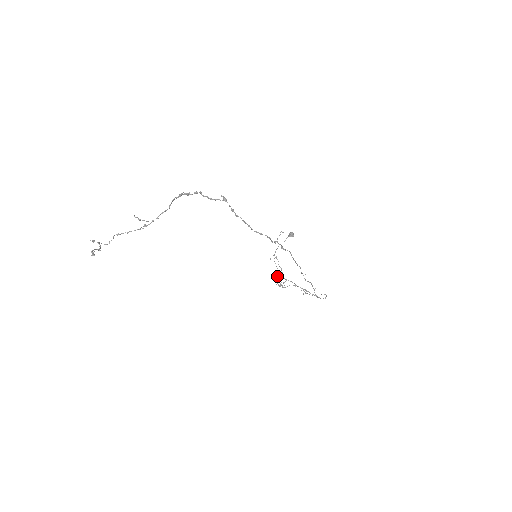
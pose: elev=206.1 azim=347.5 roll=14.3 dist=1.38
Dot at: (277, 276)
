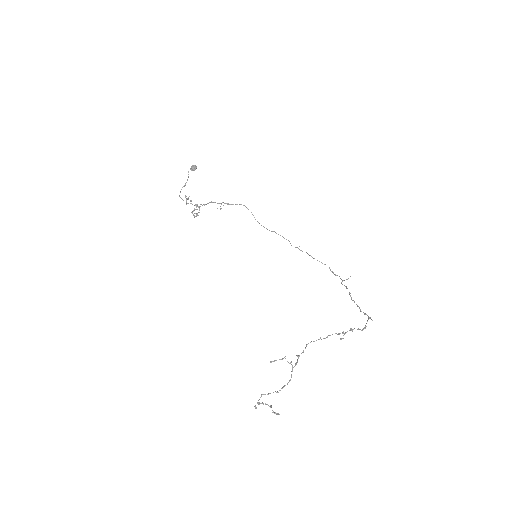
Dot at: occluded
